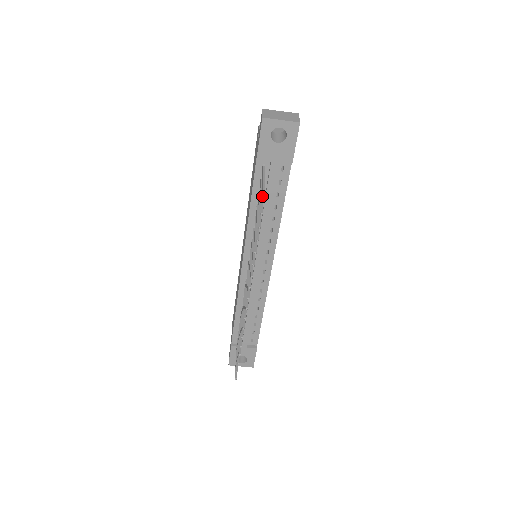
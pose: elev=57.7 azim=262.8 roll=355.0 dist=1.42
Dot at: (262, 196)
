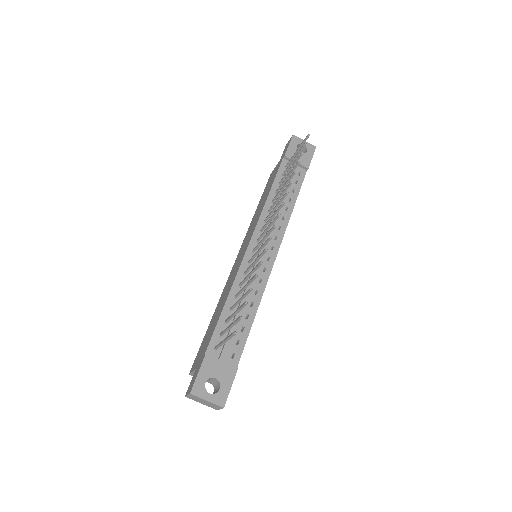
Dot at: (306, 136)
